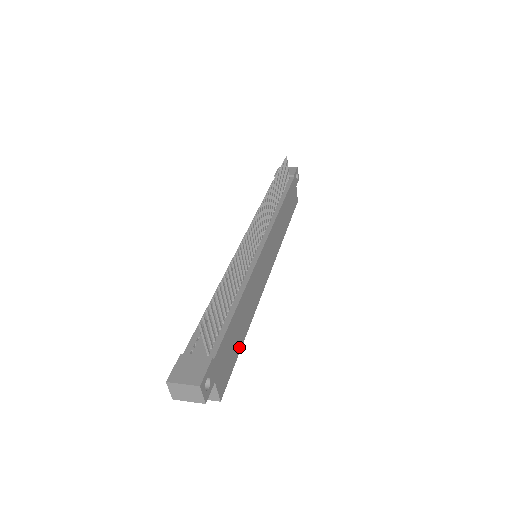
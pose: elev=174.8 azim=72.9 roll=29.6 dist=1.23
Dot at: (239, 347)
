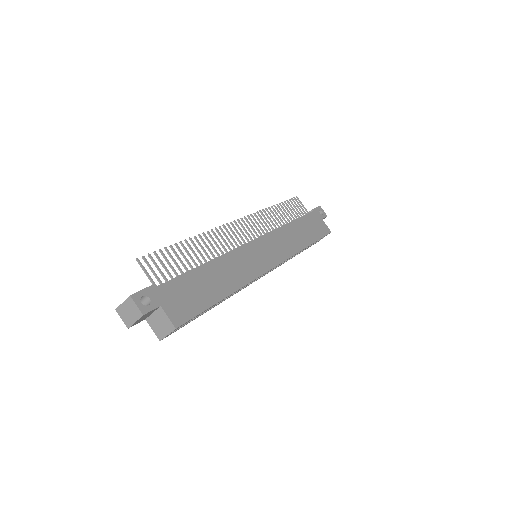
Dot at: (212, 301)
